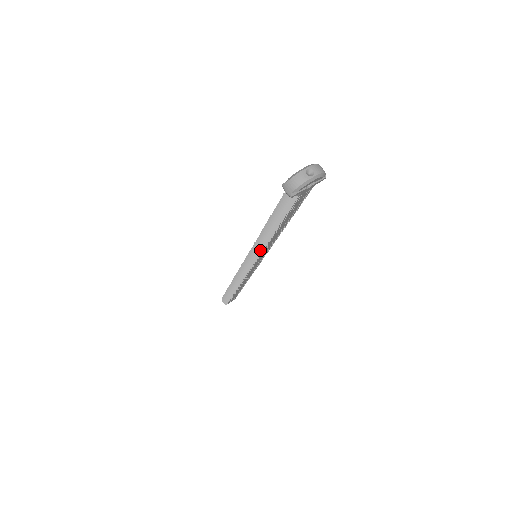
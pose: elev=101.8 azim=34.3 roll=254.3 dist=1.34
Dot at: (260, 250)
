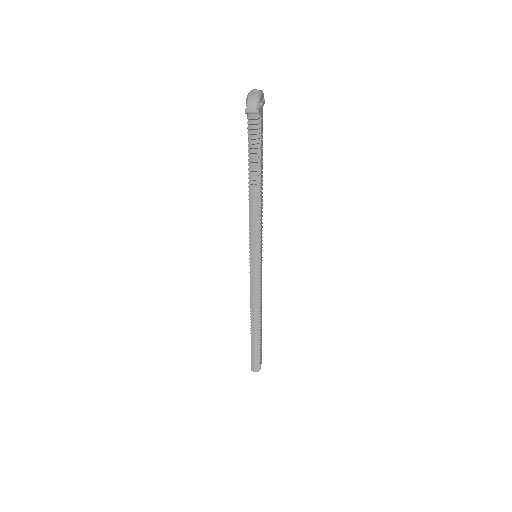
Dot at: (258, 231)
